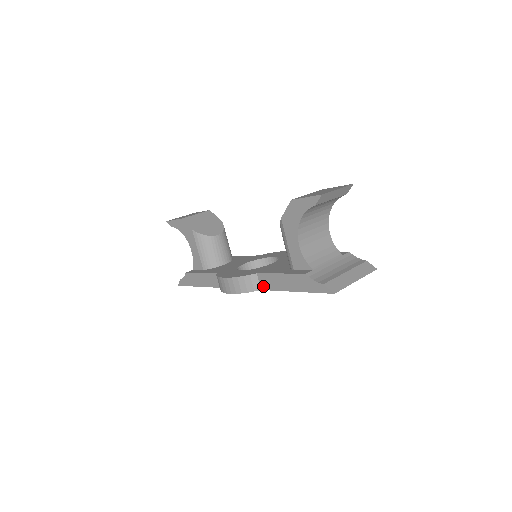
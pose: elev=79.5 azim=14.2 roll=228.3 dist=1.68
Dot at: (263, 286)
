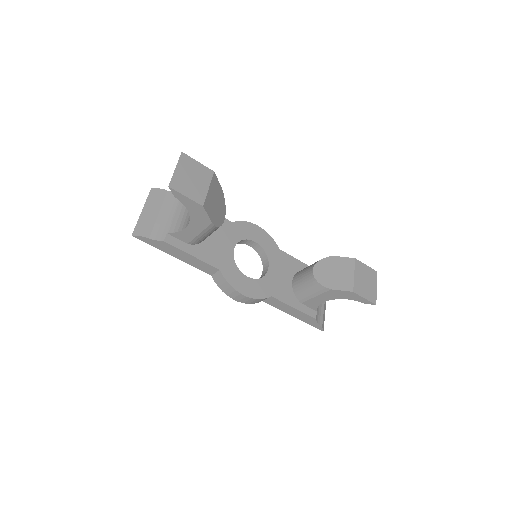
Dot at: (268, 302)
